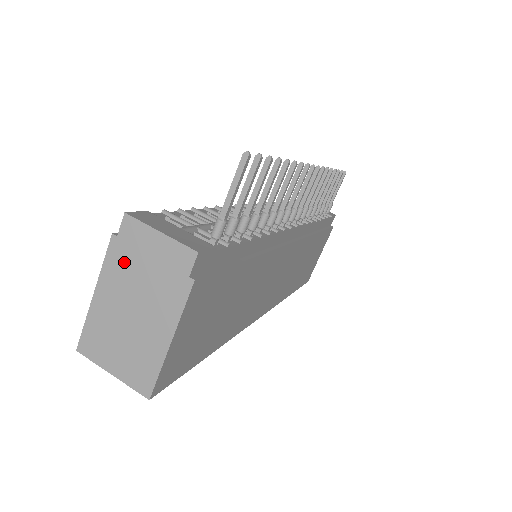
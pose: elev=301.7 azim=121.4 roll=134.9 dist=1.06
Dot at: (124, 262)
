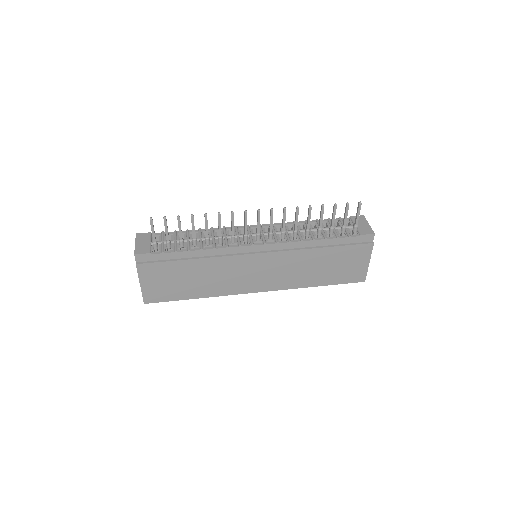
Dot at: occluded
